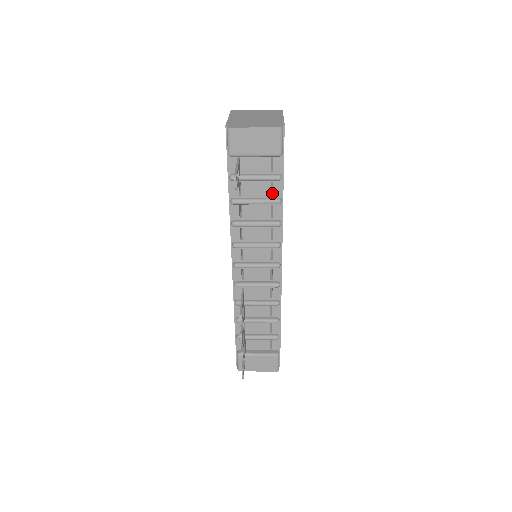
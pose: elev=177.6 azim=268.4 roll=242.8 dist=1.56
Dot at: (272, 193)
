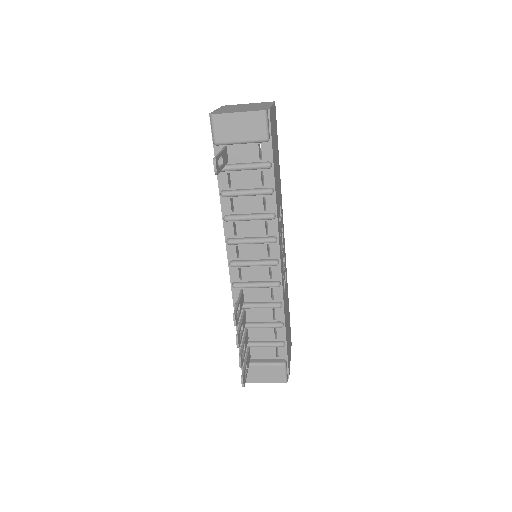
Dot at: (264, 184)
